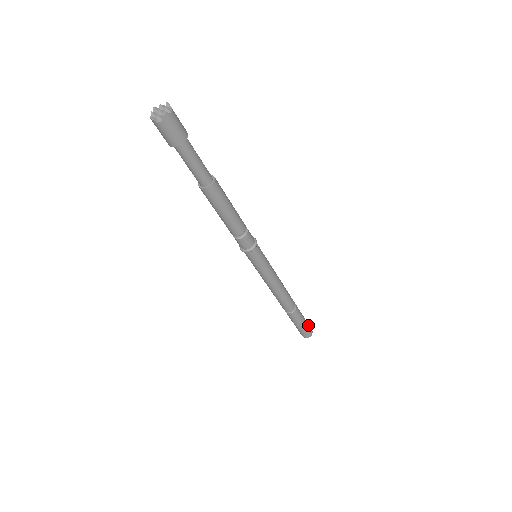
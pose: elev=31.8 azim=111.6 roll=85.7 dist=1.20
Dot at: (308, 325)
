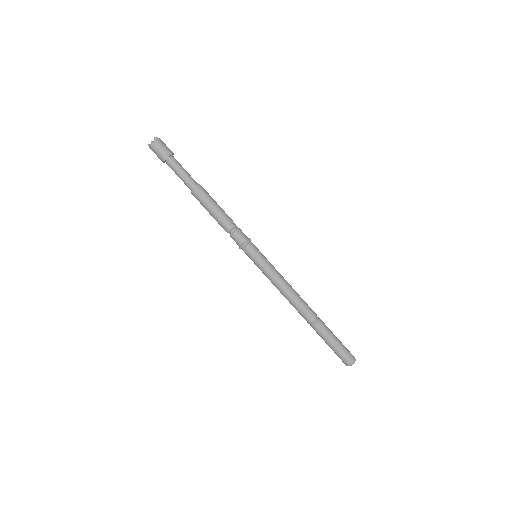
Dot at: (345, 347)
